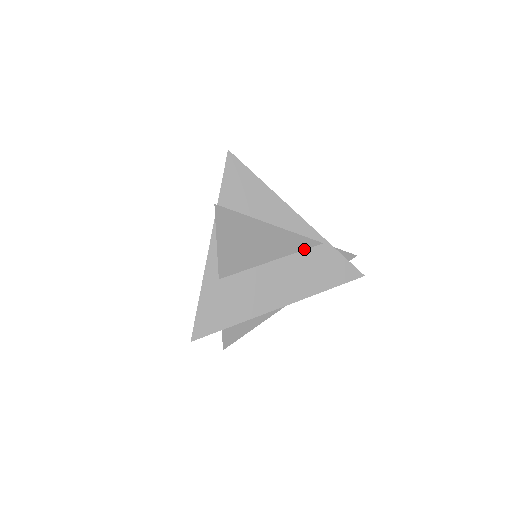
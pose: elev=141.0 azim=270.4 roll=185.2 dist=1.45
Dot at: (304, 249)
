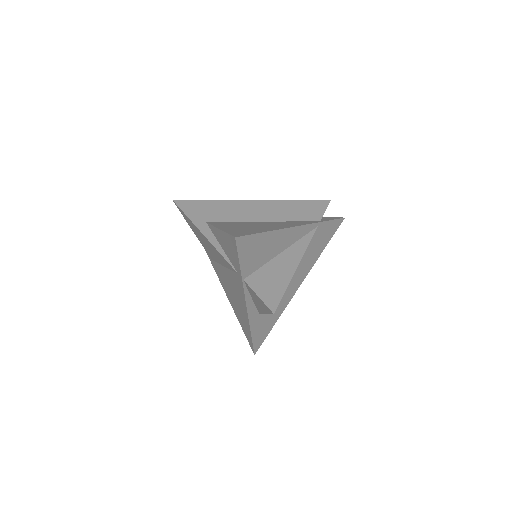
Dot at: occluded
